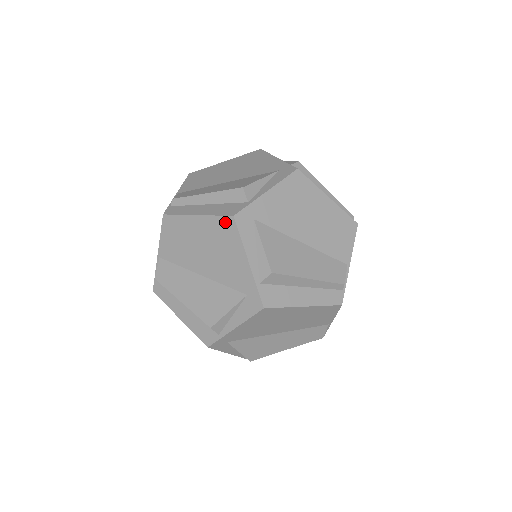
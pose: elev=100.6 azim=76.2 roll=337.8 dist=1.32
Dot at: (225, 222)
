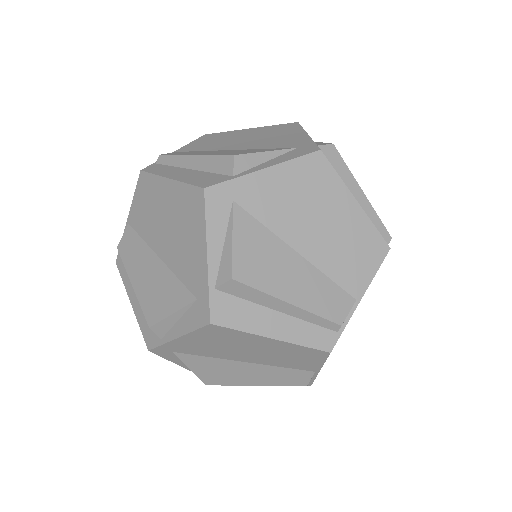
Dot at: (194, 194)
